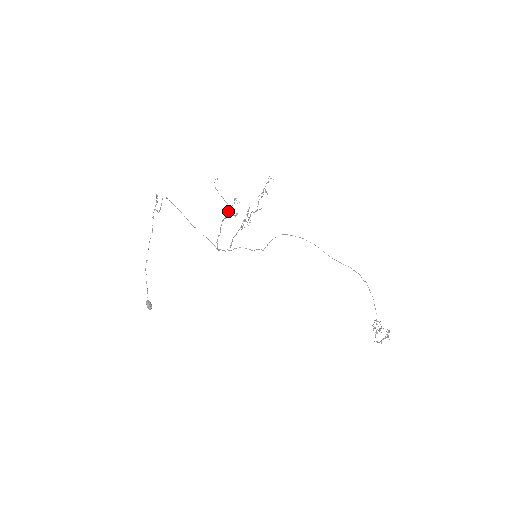
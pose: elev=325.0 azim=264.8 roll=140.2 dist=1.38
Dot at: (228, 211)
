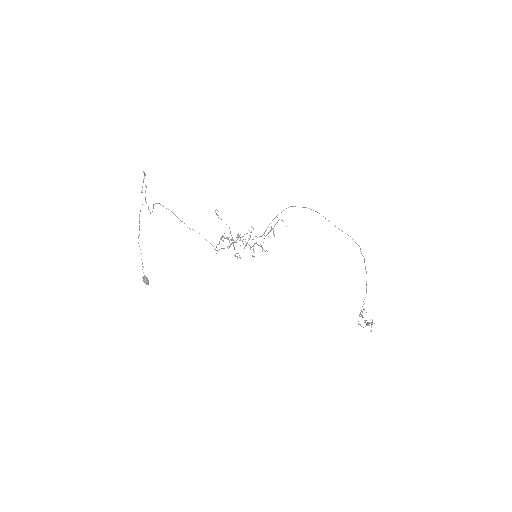
Dot at: occluded
